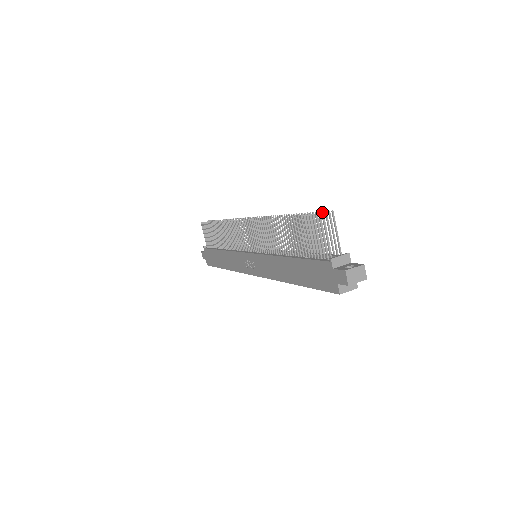
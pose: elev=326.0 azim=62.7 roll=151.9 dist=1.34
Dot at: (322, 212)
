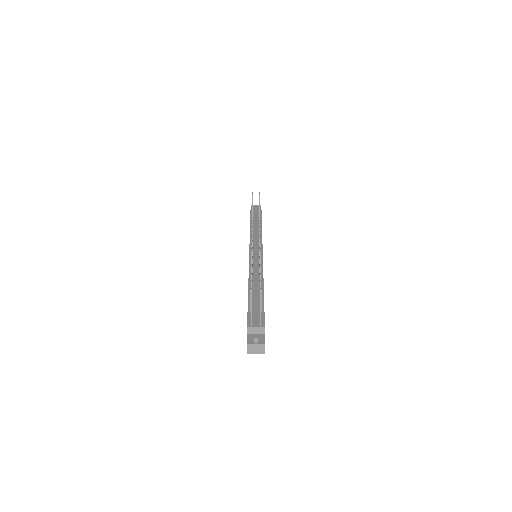
Dot at: (260, 286)
